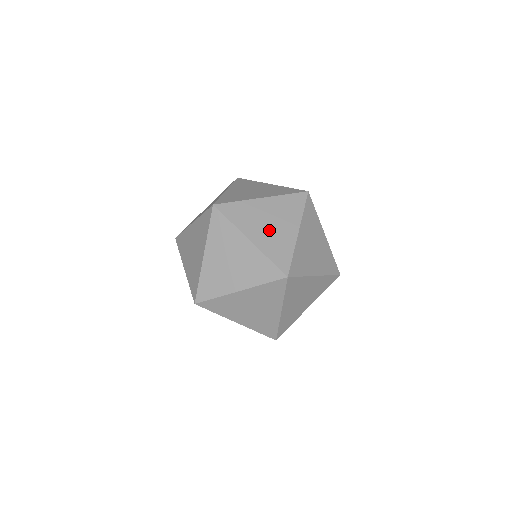
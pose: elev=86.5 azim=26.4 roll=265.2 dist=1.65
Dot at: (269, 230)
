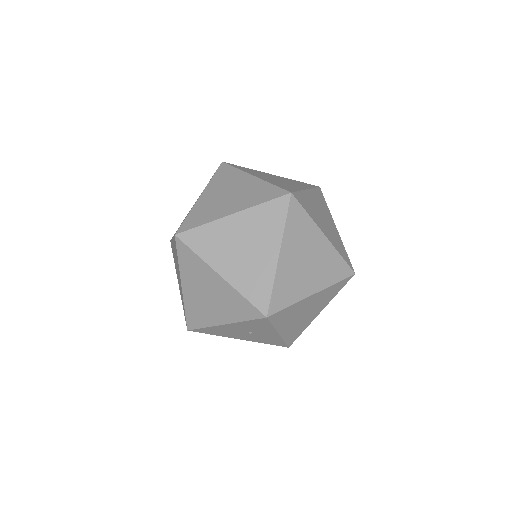
Dot at: (234, 197)
